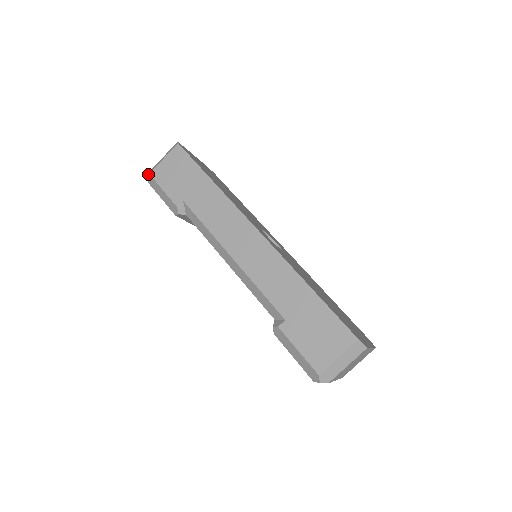
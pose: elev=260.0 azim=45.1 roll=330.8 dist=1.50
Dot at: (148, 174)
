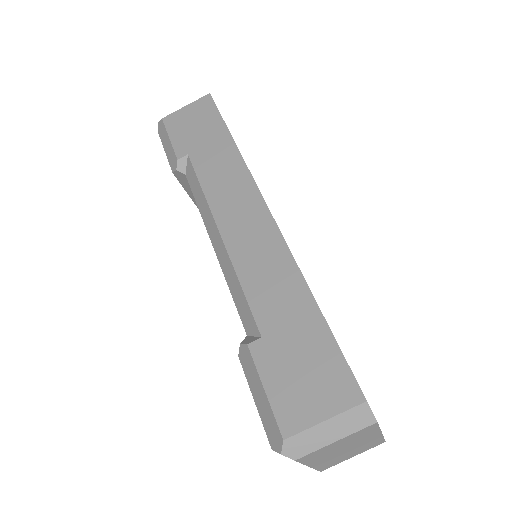
Dot at: (161, 119)
